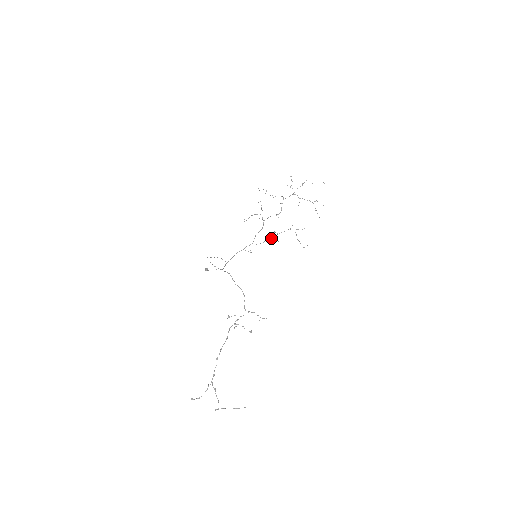
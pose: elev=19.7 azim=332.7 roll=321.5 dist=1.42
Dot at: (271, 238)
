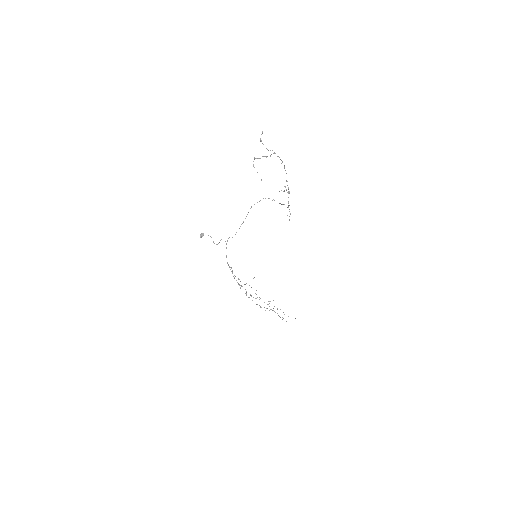
Dot at: occluded
